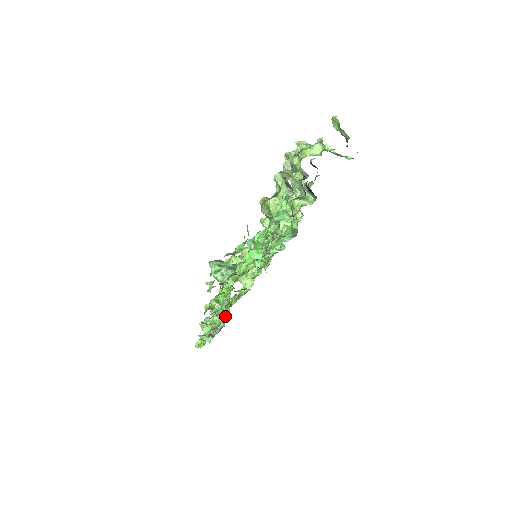
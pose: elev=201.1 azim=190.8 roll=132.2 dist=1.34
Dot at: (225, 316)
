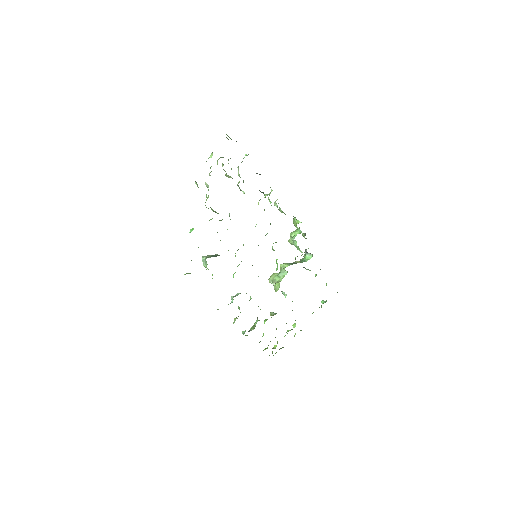
Dot at: occluded
